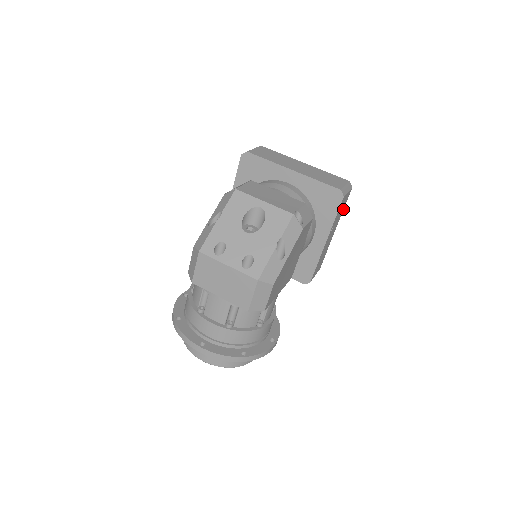
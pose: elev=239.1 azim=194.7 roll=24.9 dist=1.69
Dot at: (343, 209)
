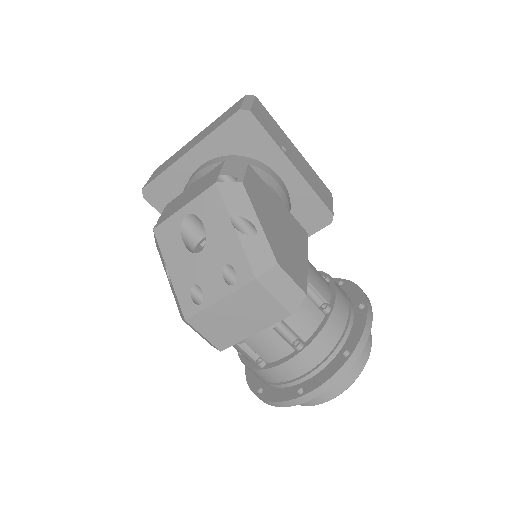
Dot at: (275, 123)
